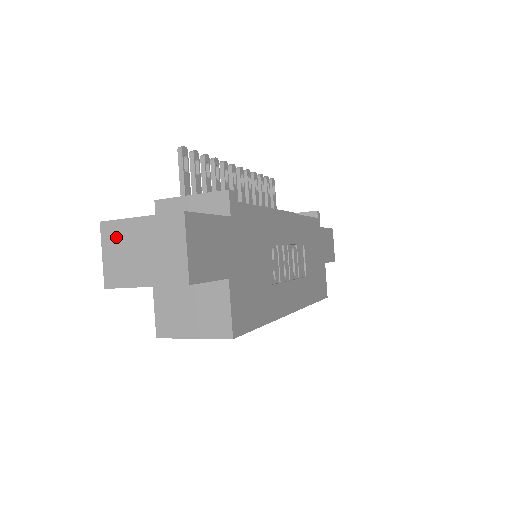
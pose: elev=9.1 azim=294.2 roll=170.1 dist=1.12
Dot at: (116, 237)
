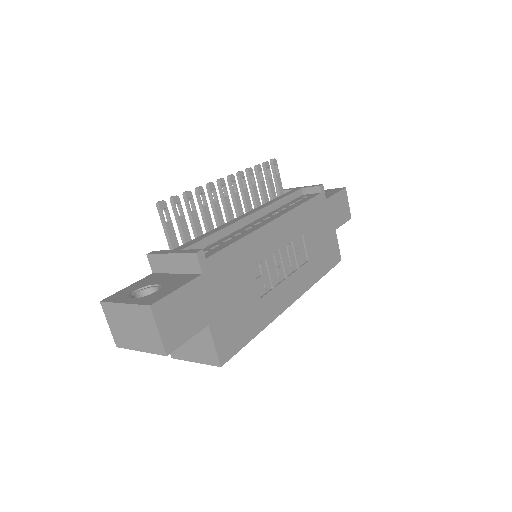
Dot at: (113, 314)
